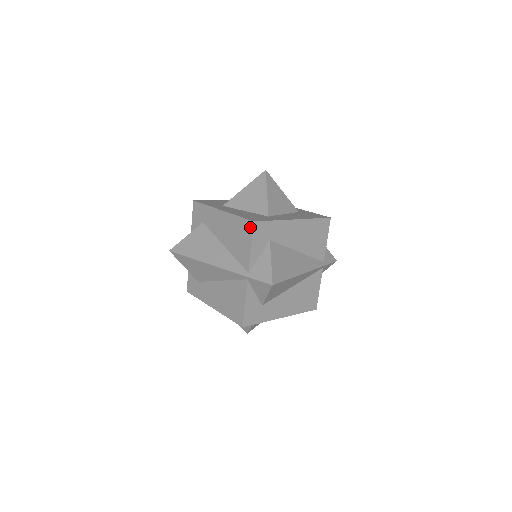
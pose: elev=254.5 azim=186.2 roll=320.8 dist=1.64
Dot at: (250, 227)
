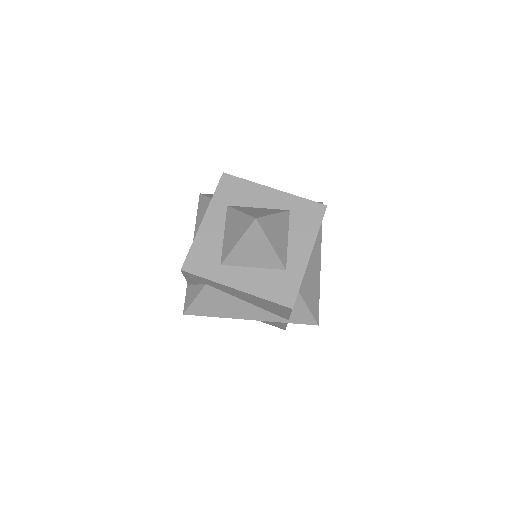
Dot at: occluded
